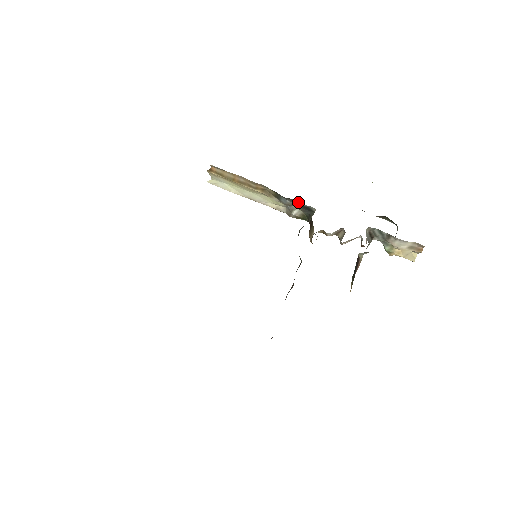
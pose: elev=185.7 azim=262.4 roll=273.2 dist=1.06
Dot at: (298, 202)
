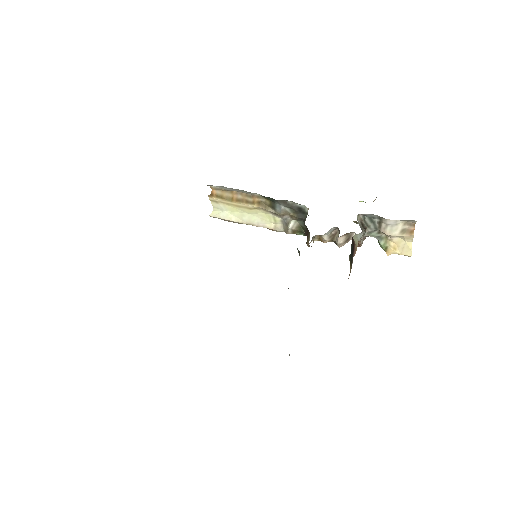
Dot at: (291, 203)
